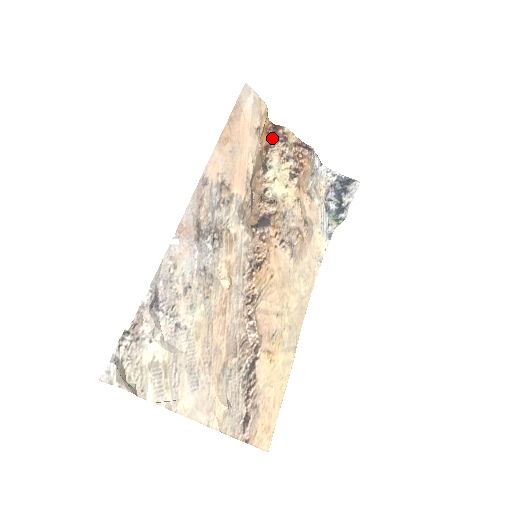
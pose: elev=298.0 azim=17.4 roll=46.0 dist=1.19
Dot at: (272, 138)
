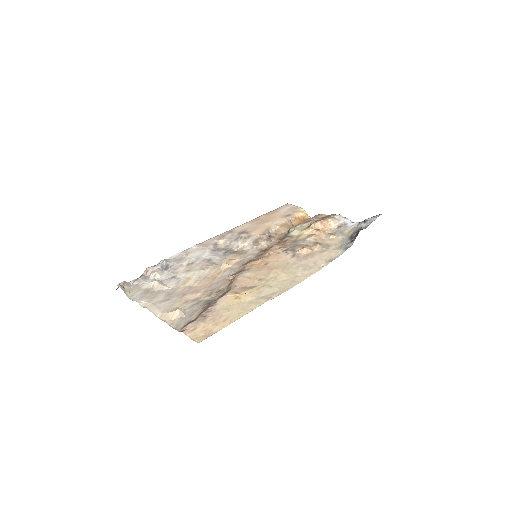
Dot at: occluded
